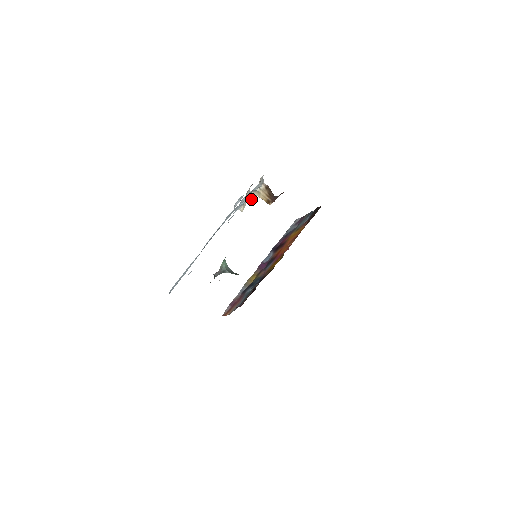
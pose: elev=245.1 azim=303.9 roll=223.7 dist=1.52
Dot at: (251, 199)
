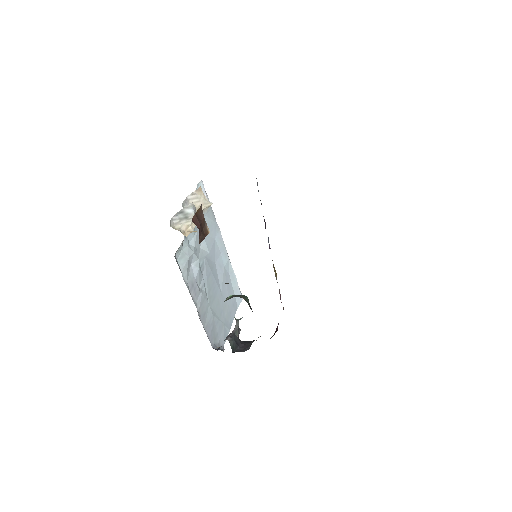
Dot at: occluded
